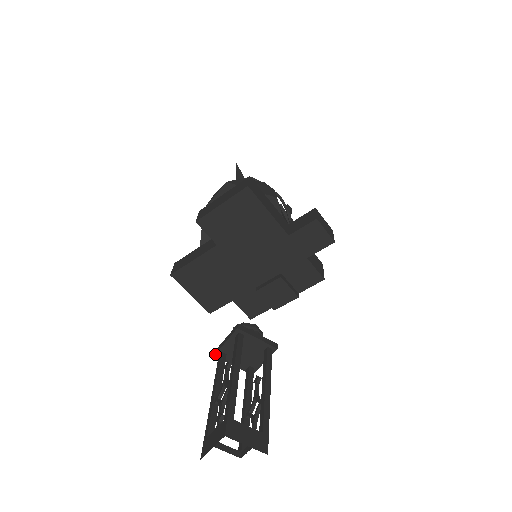
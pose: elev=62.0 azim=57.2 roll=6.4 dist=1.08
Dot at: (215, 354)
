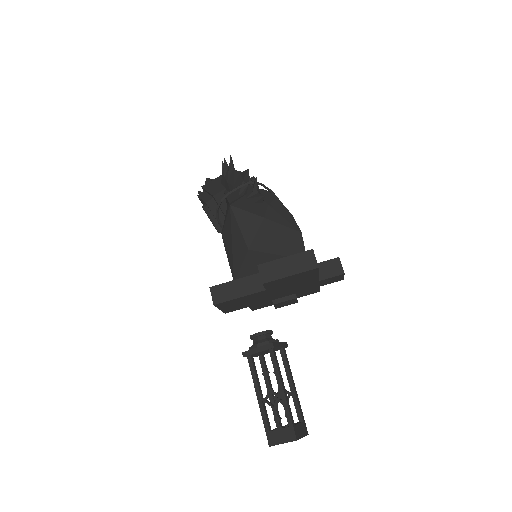
Dot at: occluded
